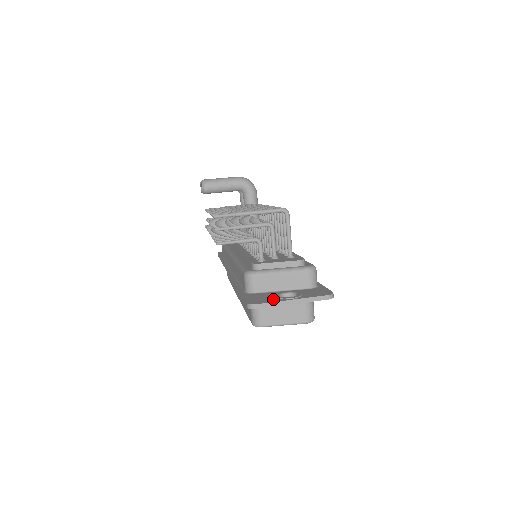
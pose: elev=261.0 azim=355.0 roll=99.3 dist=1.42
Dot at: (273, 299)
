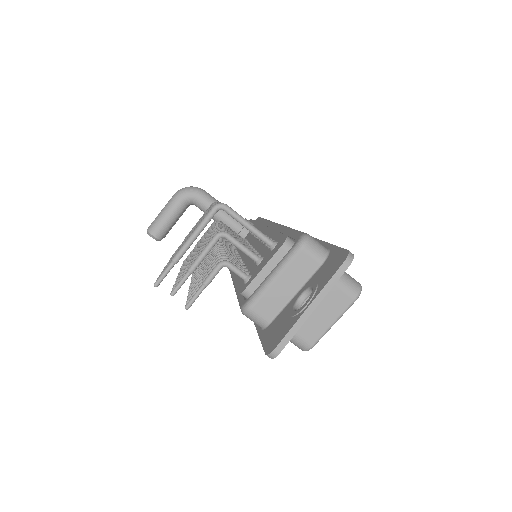
Dot at: (289, 322)
